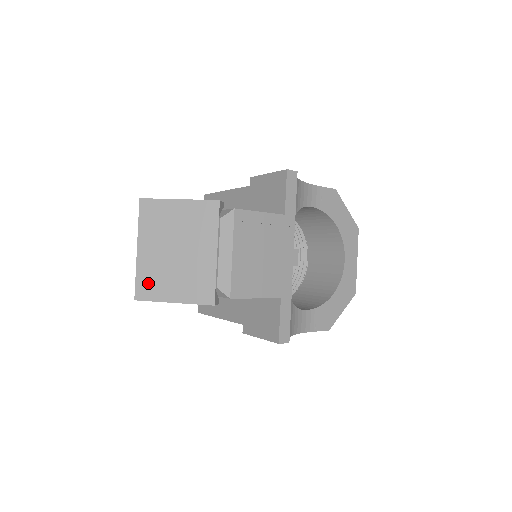
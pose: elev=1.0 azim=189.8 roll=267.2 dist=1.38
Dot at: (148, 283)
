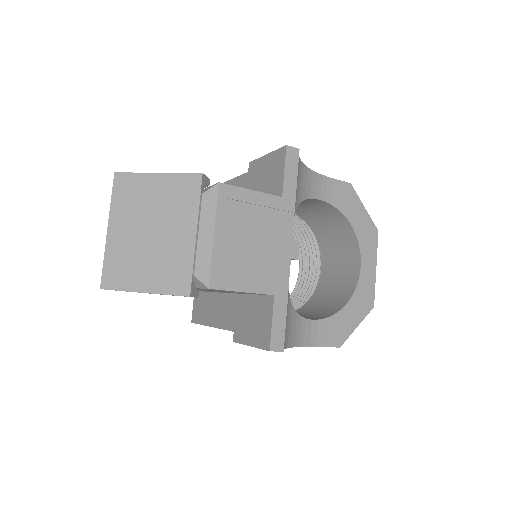
Dot at: (116, 269)
